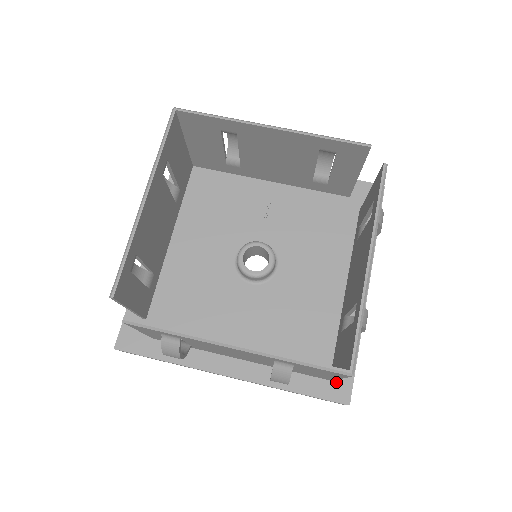
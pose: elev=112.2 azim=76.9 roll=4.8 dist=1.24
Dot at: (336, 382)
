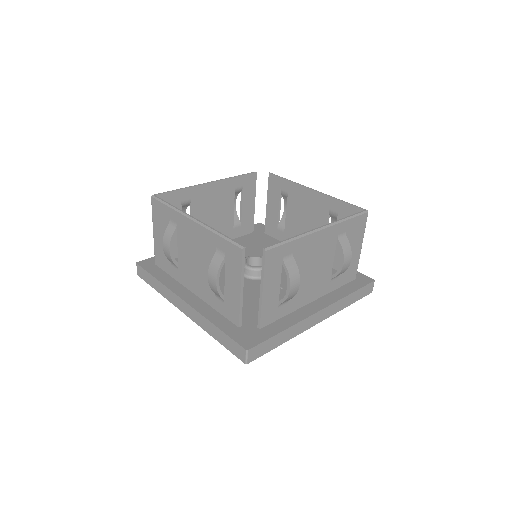
Dot at: (357, 278)
